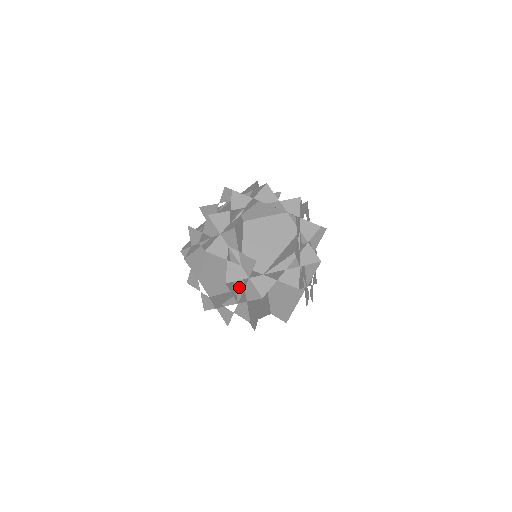
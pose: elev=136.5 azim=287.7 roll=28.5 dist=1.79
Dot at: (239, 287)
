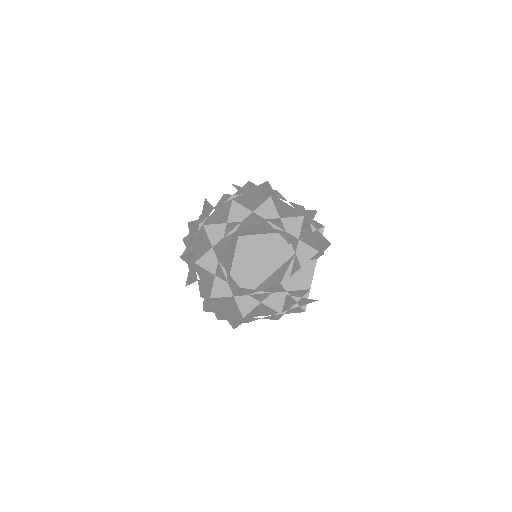
Dot at: (288, 257)
